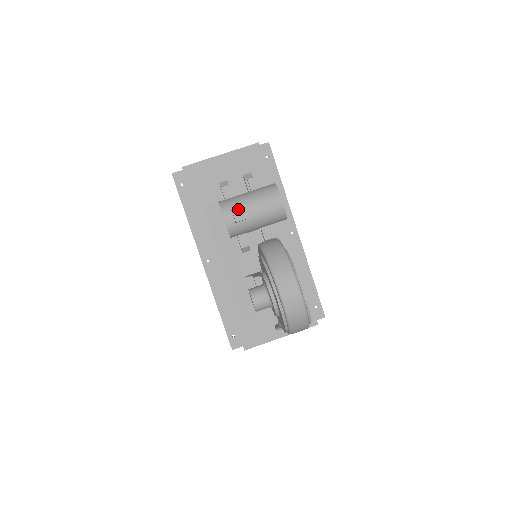
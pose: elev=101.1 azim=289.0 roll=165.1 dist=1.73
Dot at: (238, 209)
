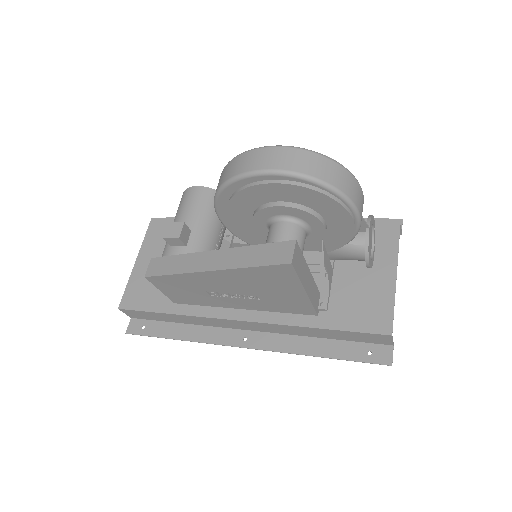
Dot at: (167, 231)
